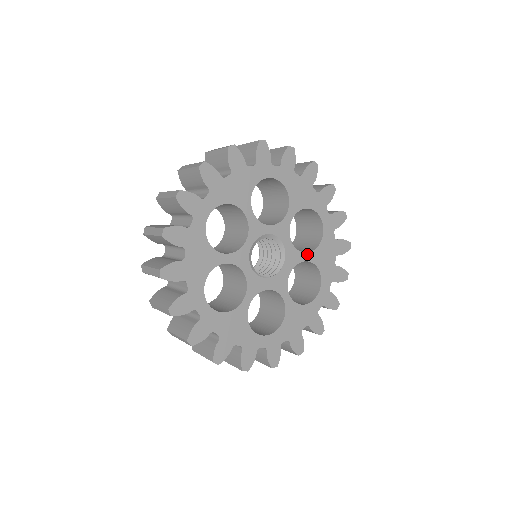
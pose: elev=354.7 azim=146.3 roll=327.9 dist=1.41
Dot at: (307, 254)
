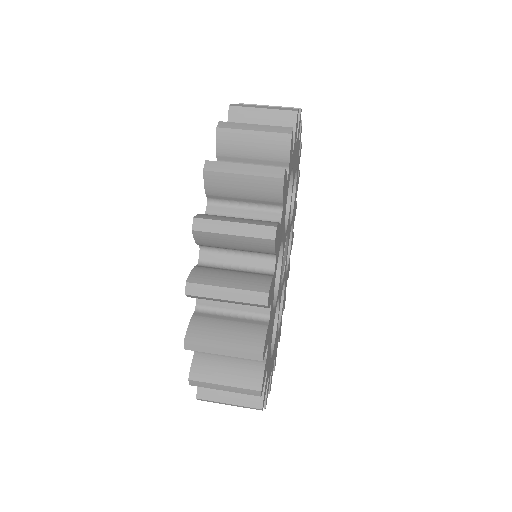
Dot at: occluded
